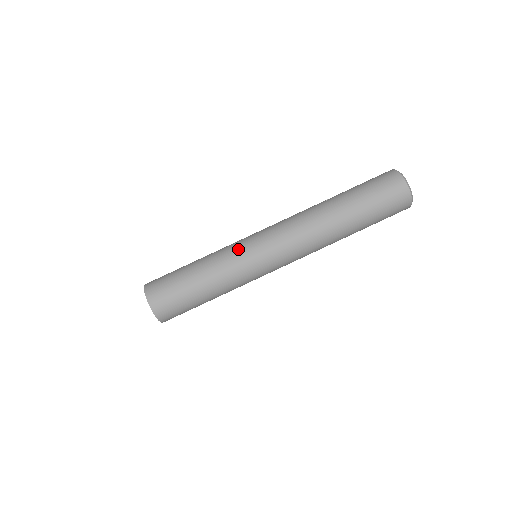
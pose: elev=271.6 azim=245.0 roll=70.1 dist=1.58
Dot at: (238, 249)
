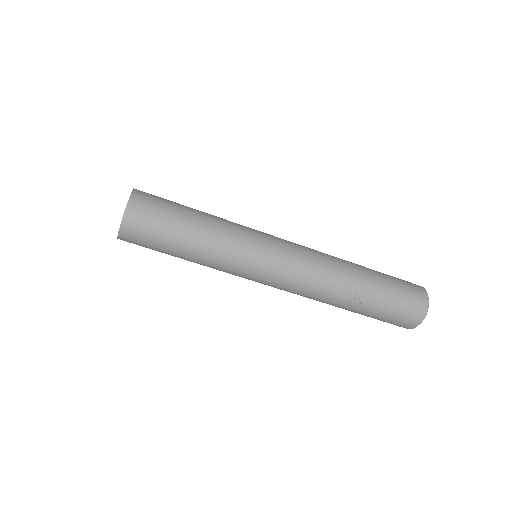
Dot at: (238, 273)
